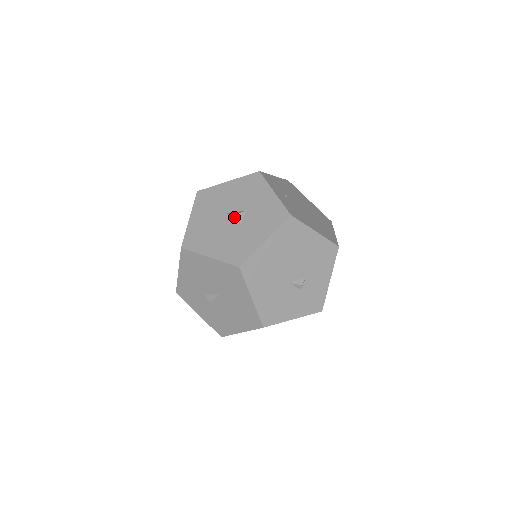
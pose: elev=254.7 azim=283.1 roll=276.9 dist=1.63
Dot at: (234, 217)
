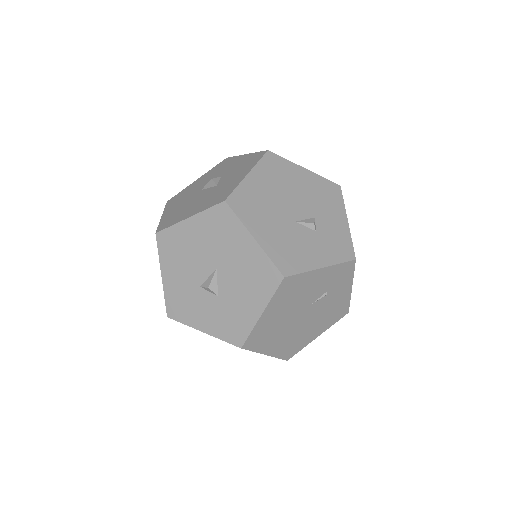
Dot at: (209, 185)
